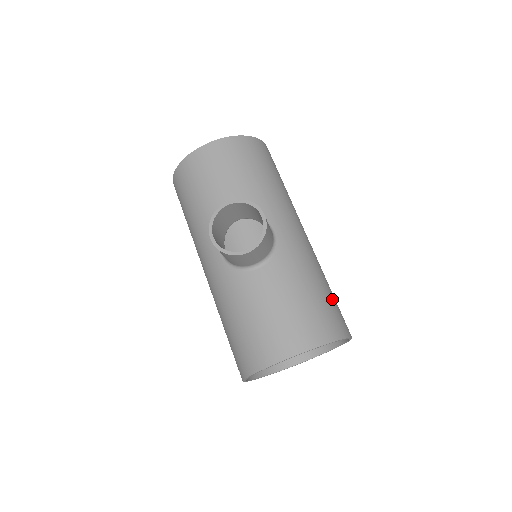
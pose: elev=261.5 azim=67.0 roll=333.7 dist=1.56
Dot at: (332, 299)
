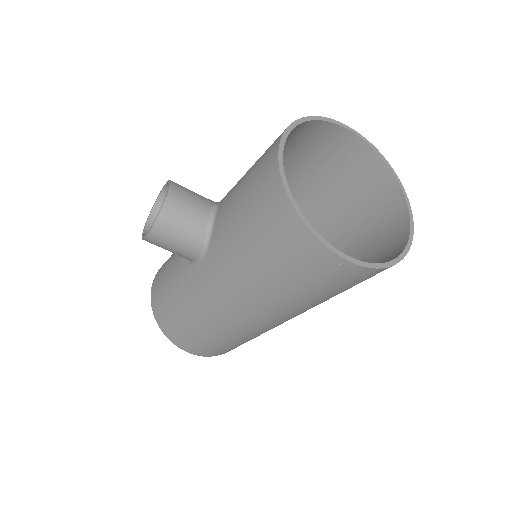
Dot at: (299, 152)
